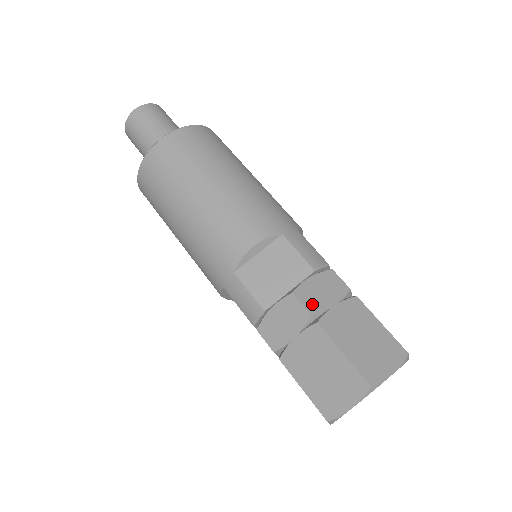
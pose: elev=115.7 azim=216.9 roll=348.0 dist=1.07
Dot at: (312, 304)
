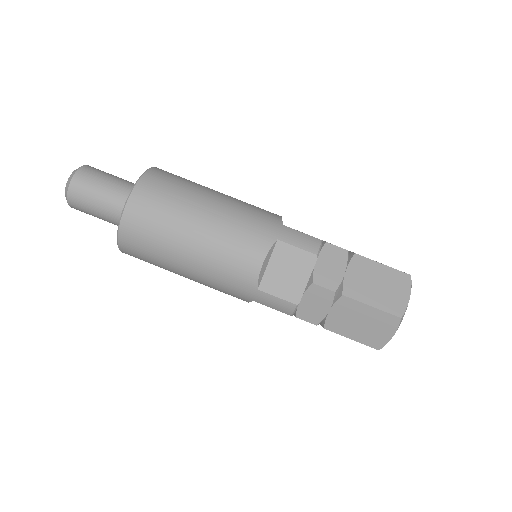
Dot at: (331, 283)
